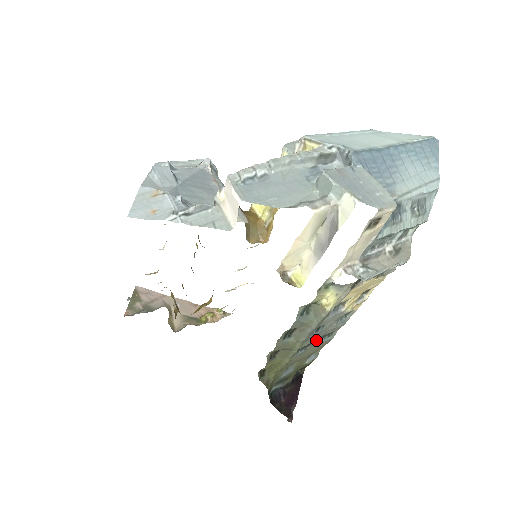
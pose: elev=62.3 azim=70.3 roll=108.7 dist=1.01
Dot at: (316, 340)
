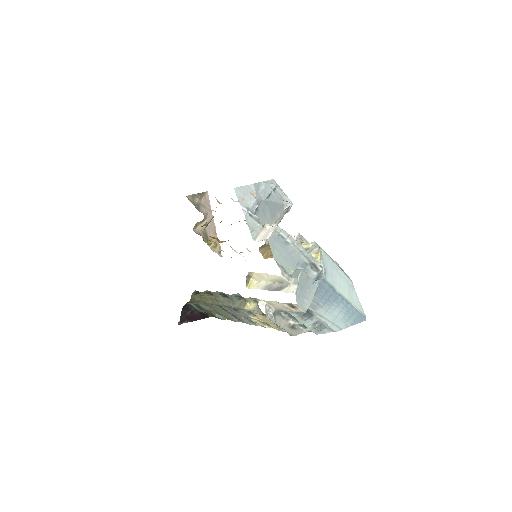
Dot at: (230, 313)
